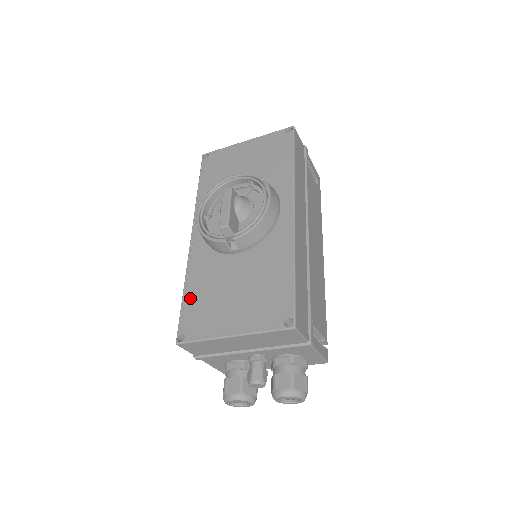
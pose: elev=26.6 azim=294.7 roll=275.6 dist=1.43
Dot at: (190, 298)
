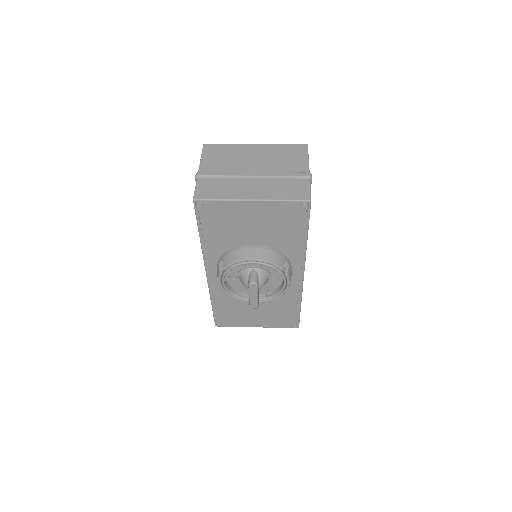
Dot at: (219, 309)
